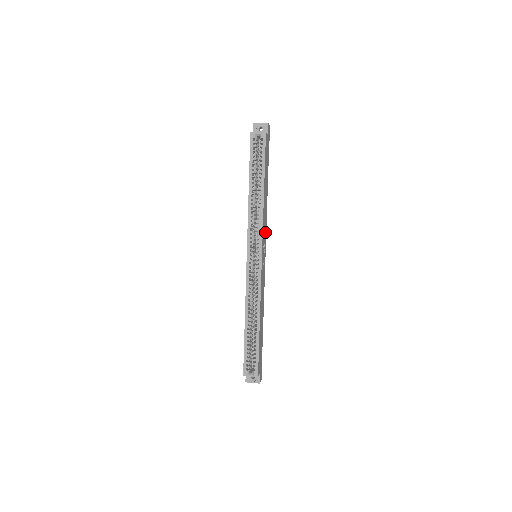
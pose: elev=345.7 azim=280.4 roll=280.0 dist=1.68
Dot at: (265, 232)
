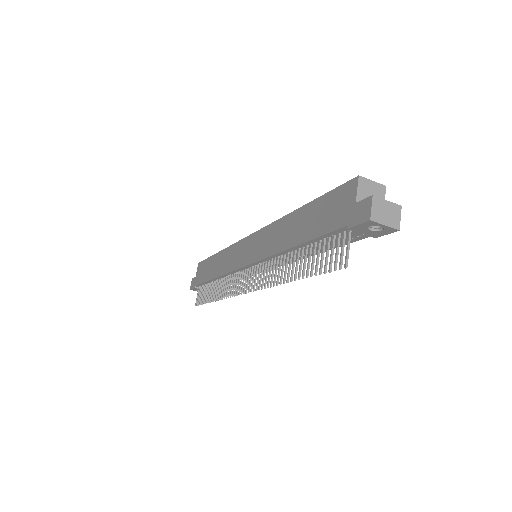
Dot at: occluded
